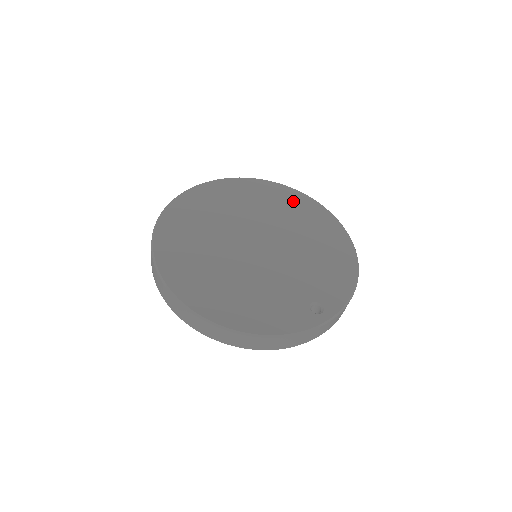
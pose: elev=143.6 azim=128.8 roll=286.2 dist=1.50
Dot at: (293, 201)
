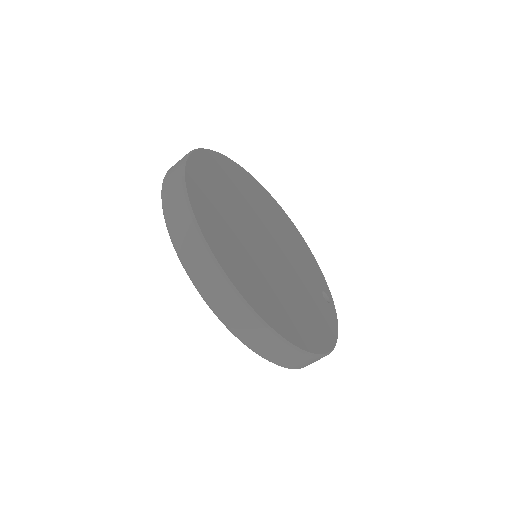
Dot at: (242, 177)
